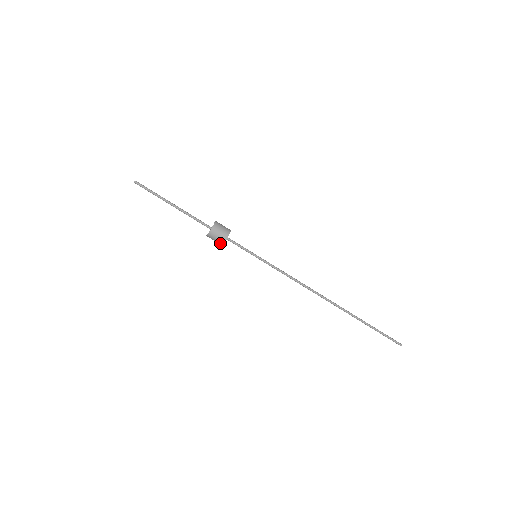
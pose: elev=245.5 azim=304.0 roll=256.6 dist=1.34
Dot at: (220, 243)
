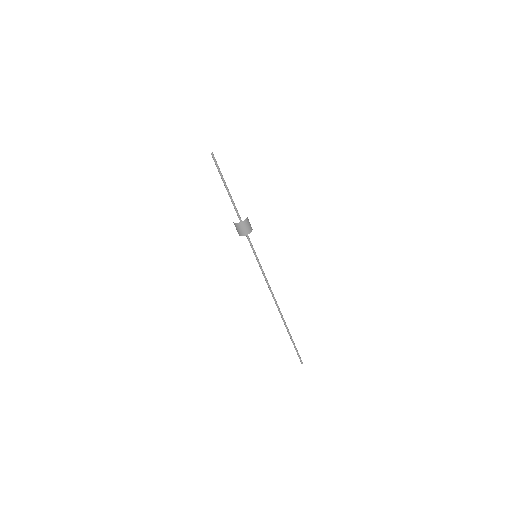
Dot at: (247, 233)
